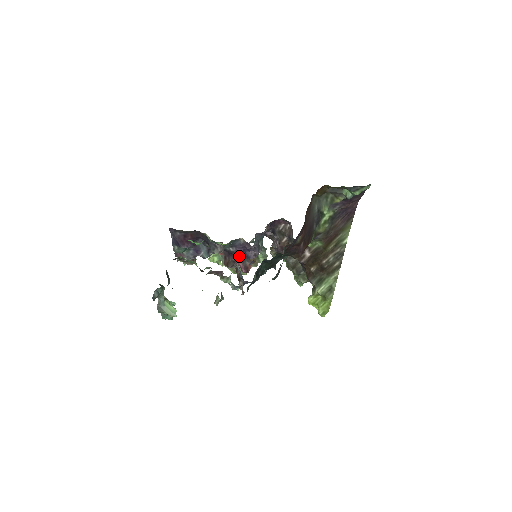
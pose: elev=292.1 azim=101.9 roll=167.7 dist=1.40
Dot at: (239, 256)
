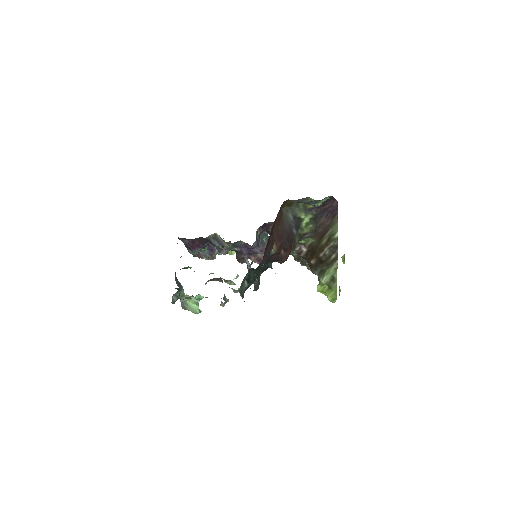
Dot at: (245, 254)
